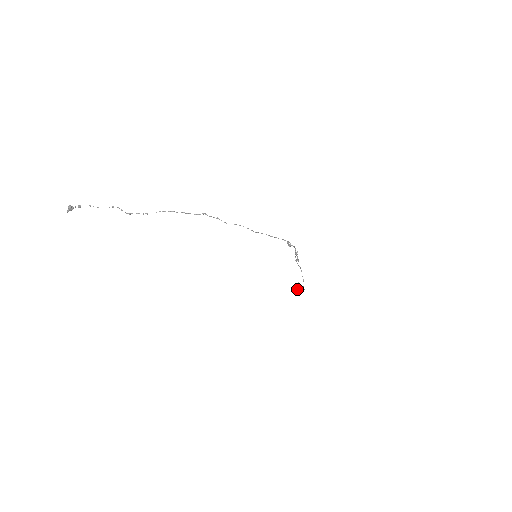
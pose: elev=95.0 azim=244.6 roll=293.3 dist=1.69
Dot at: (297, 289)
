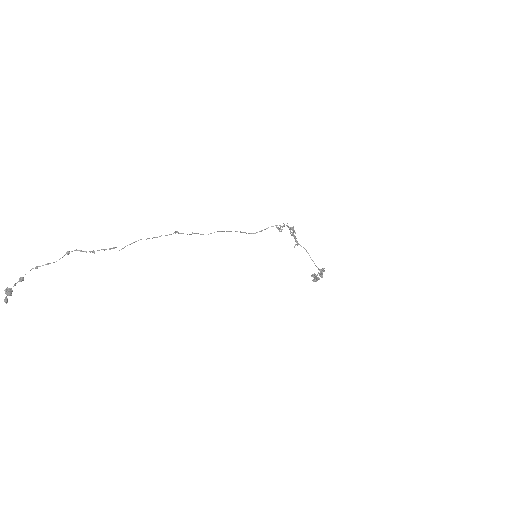
Dot at: (314, 281)
